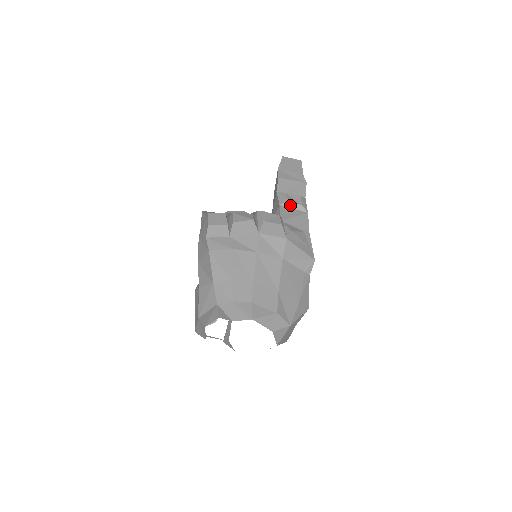
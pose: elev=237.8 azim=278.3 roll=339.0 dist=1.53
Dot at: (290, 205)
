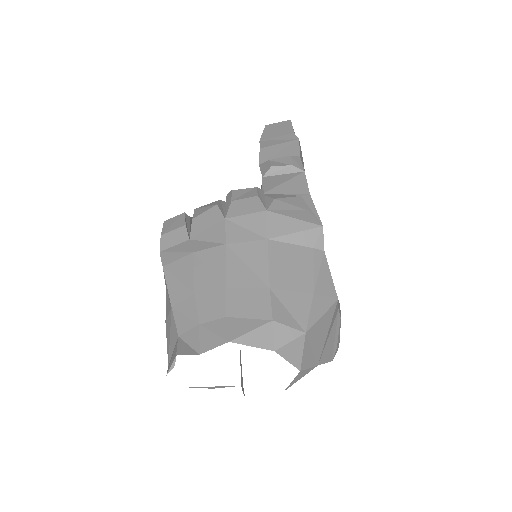
Dot at: (276, 172)
